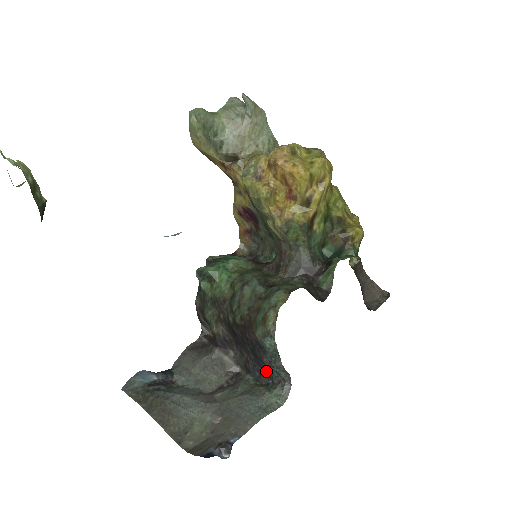
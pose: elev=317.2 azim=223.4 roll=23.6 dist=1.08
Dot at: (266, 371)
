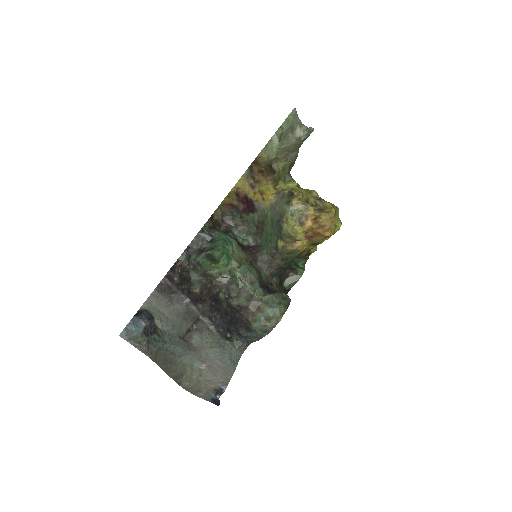
Dot at: (232, 331)
